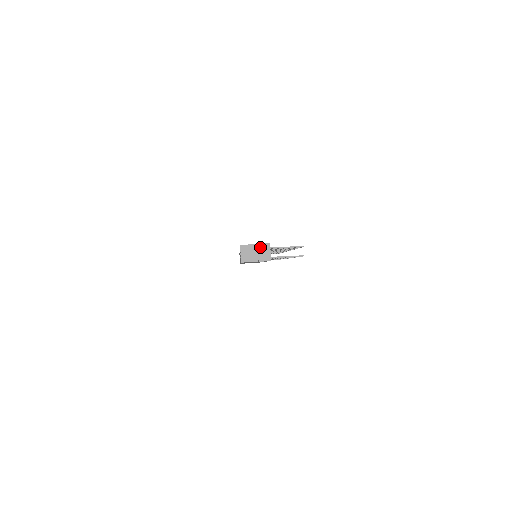
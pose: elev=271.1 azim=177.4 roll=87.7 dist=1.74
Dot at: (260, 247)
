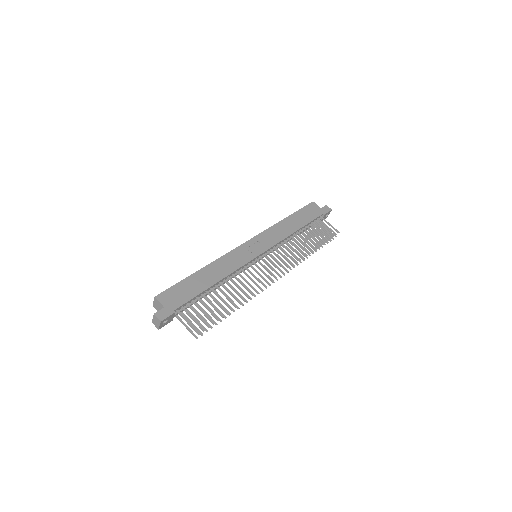
Dot at: (154, 317)
